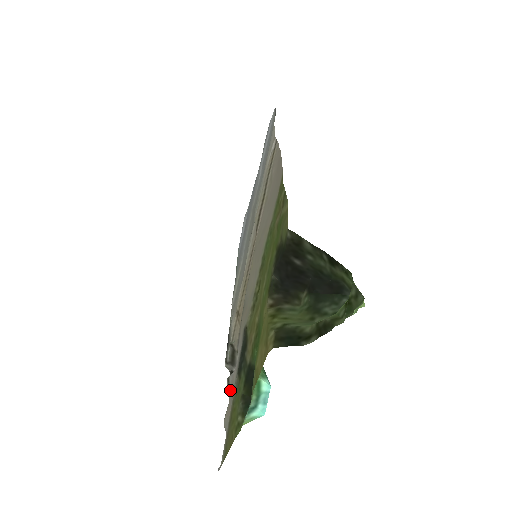
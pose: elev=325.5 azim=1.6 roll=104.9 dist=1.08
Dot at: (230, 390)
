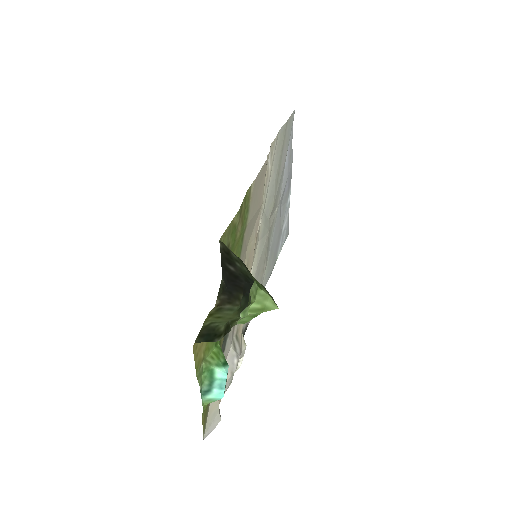
Dot at: occluded
